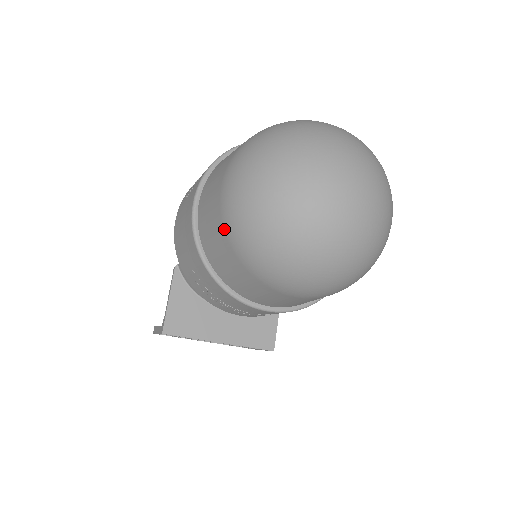
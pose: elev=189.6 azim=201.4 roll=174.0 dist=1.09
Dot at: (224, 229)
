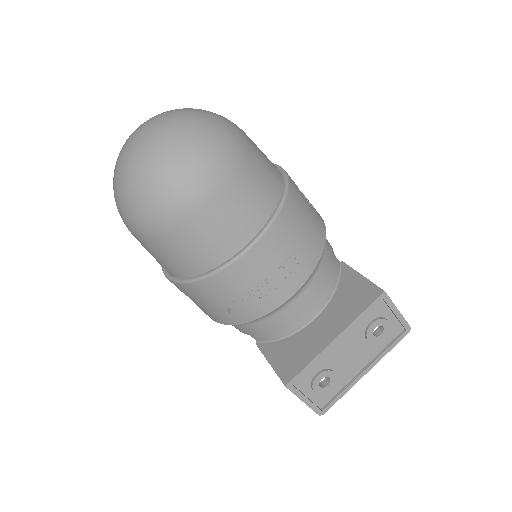
Dot at: (143, 239)
